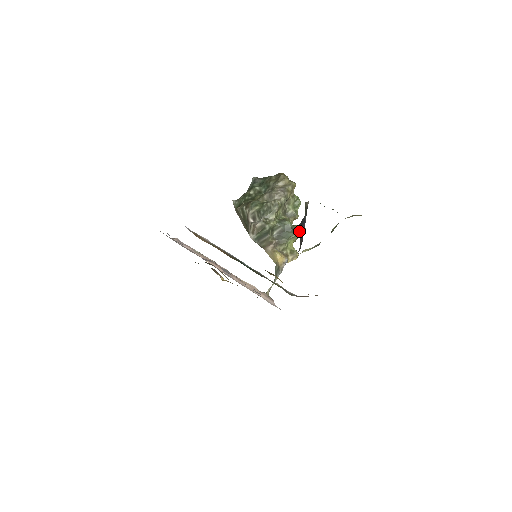
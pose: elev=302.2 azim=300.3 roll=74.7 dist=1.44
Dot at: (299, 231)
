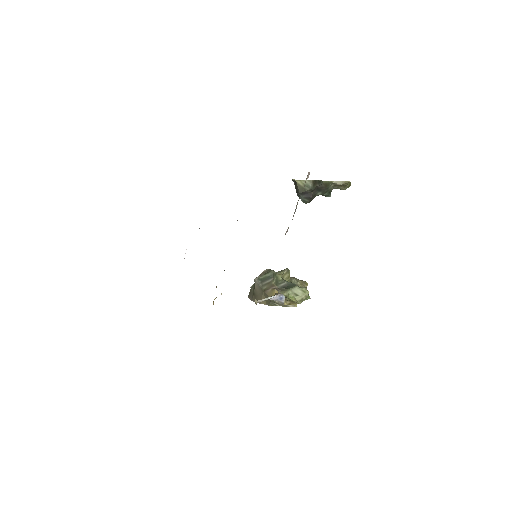
Dot at: occluded
